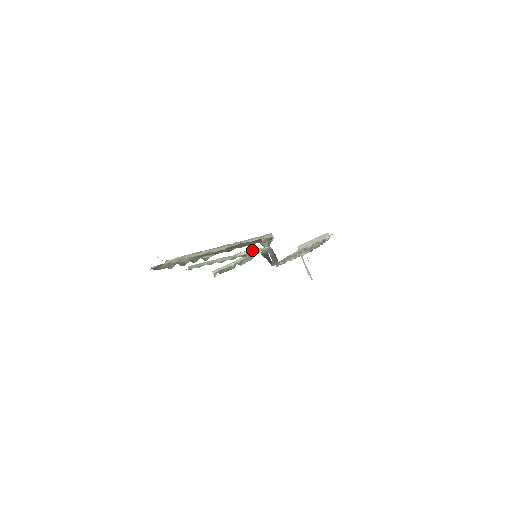
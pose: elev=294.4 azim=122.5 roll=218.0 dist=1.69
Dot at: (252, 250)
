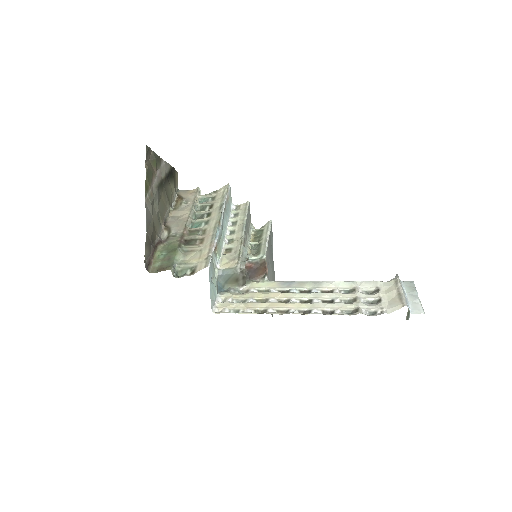
Dot at: (238, 252)
